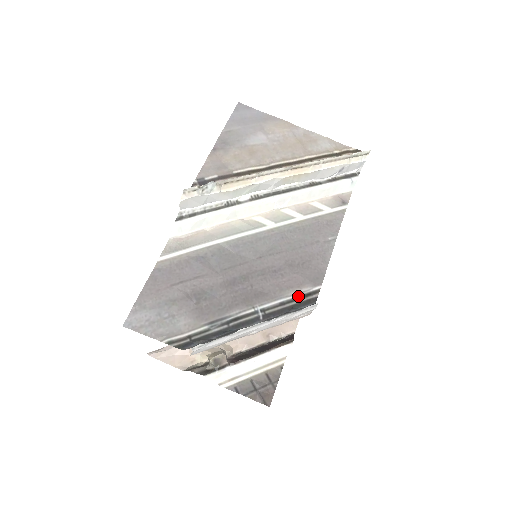
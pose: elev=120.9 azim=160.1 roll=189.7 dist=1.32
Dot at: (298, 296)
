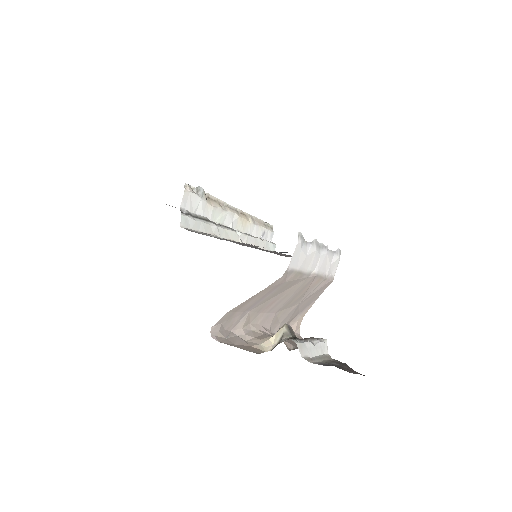
Dot at: occluded
